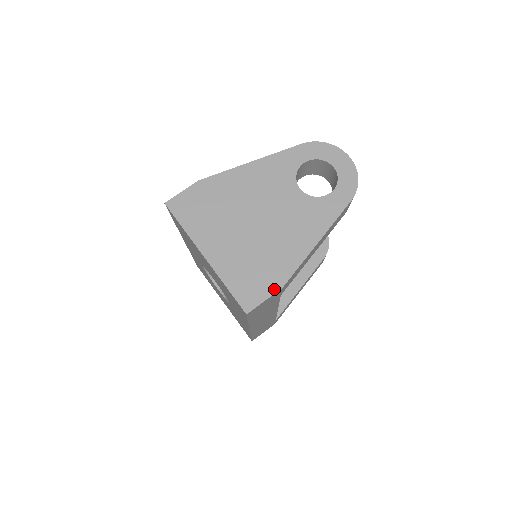
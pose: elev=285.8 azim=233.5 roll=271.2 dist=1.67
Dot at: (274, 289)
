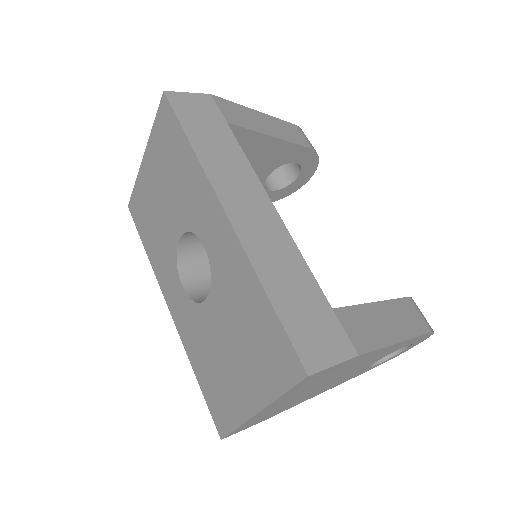
Dot at: occluded
